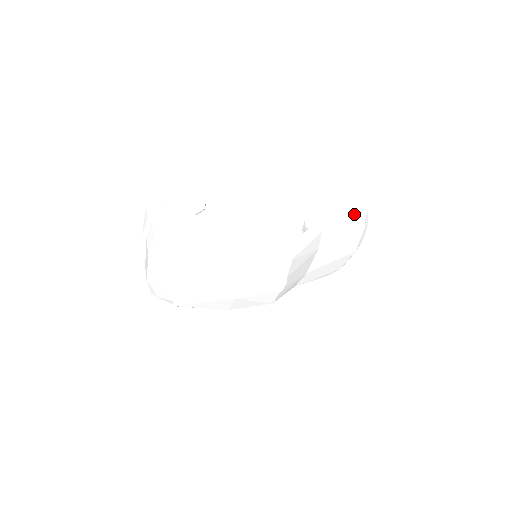
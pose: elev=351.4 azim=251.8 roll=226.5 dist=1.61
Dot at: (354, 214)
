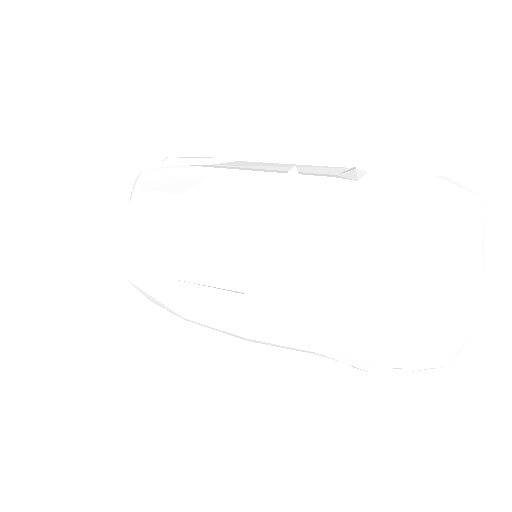
Dot at: (417, 187)
